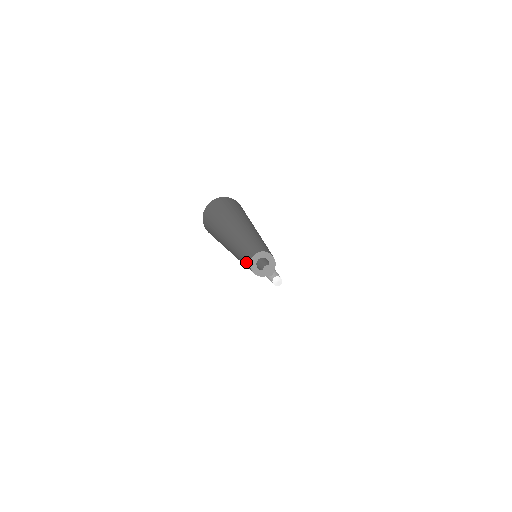
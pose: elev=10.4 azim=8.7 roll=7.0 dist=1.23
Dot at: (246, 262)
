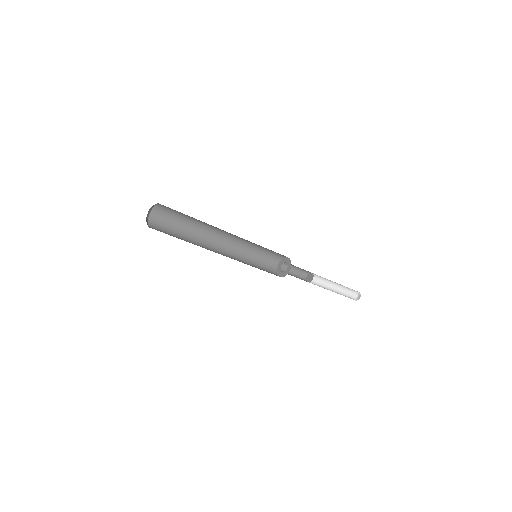
Dot at: (264, 269)
